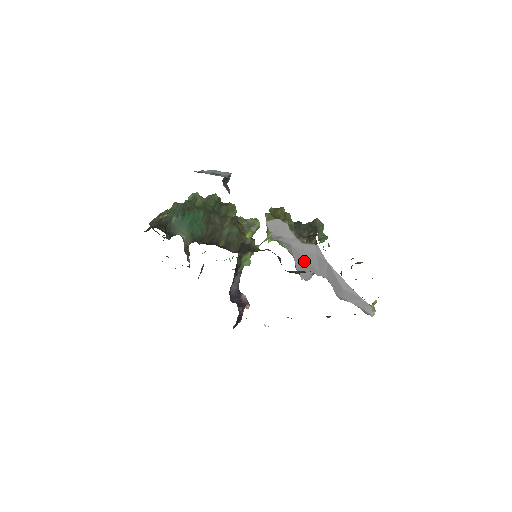
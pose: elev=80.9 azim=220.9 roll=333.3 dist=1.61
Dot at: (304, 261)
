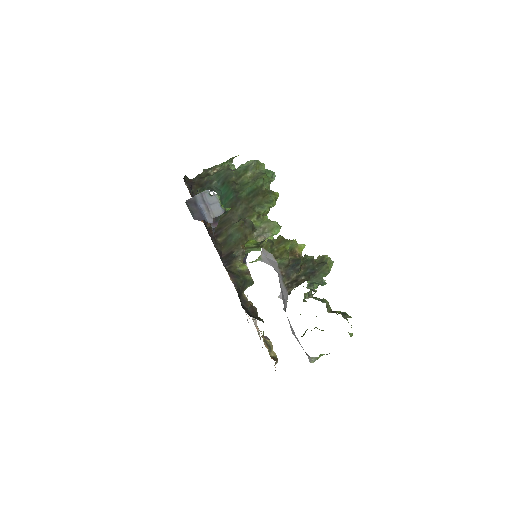
Dot at: (281, 292)
